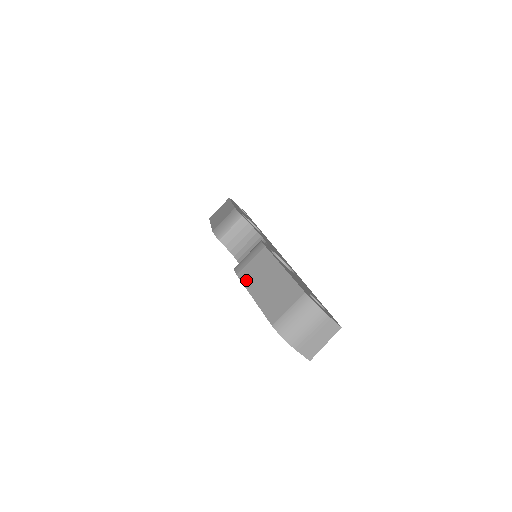
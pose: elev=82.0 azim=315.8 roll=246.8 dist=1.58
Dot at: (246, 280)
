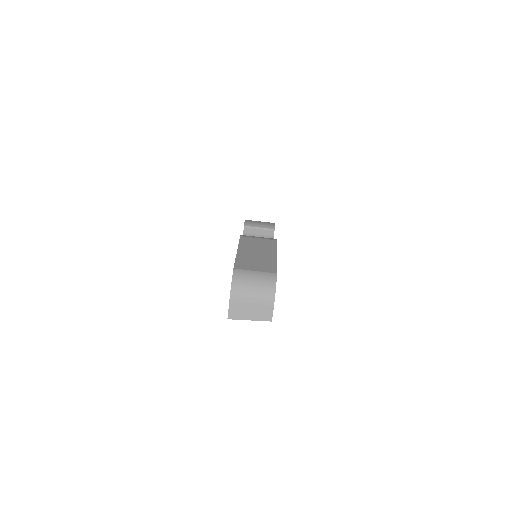
Dot at: (244, 242)
